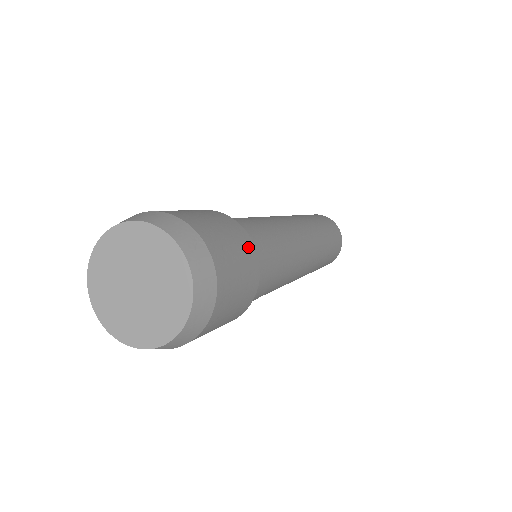
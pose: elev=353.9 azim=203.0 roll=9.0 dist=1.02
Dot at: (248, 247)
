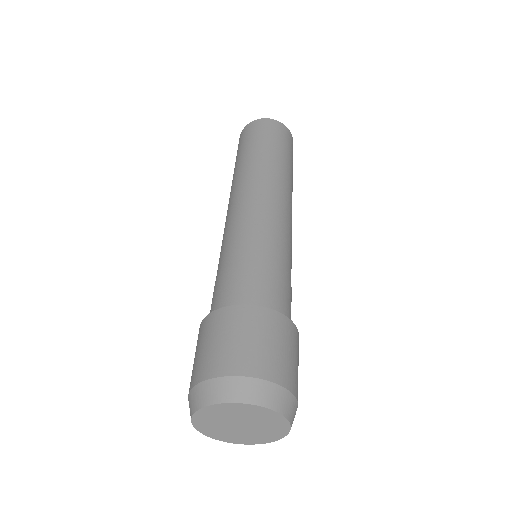
Dot at: occluded
